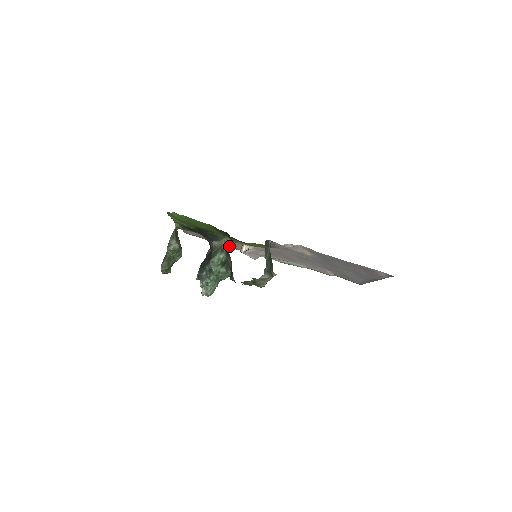
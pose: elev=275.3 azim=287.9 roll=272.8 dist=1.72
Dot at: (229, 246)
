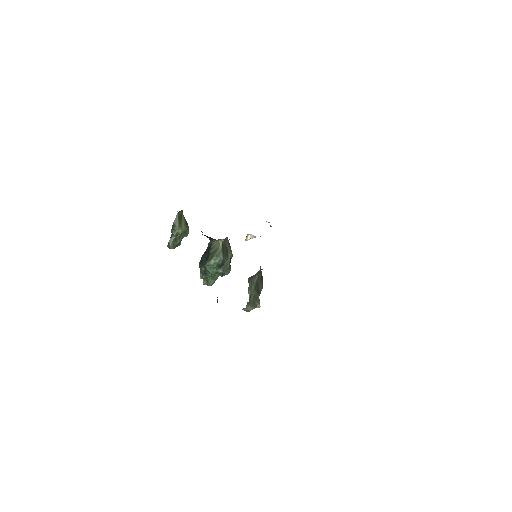
Dot at: occluded
